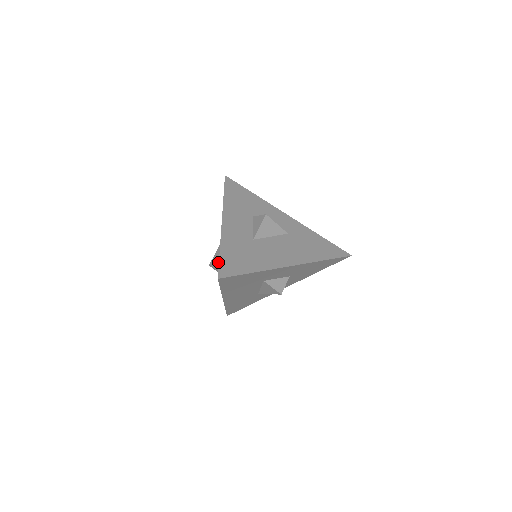
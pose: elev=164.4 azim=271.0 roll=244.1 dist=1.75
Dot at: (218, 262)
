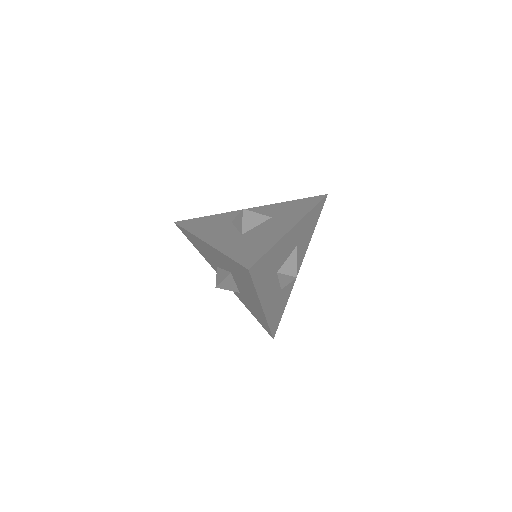
Dot at: (232, 290)
